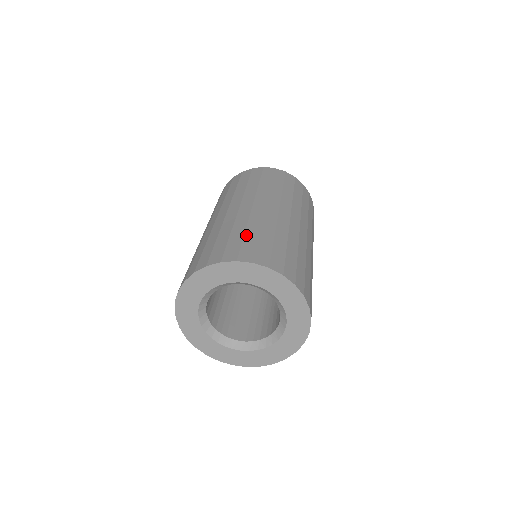
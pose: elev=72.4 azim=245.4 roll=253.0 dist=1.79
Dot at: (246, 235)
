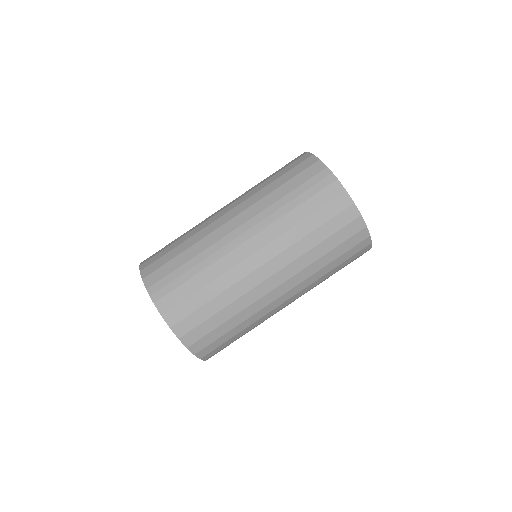
Dot at: (231, 331)
